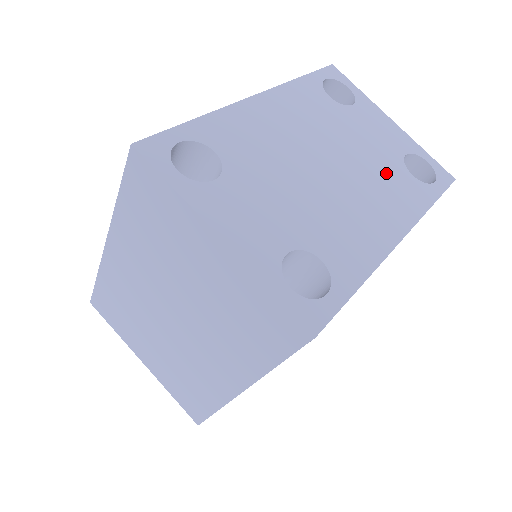
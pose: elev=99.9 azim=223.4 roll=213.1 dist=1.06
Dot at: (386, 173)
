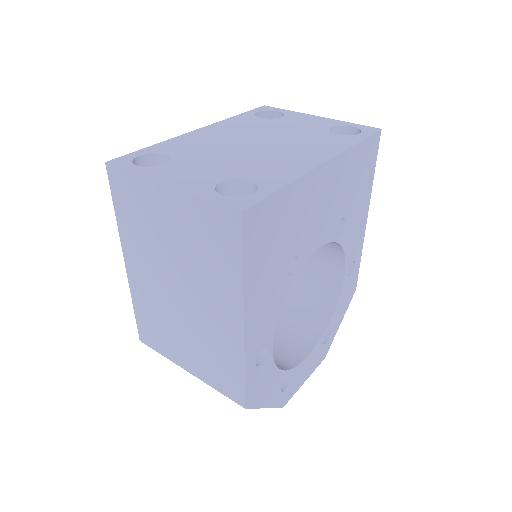
Dot at: (311, 138)
